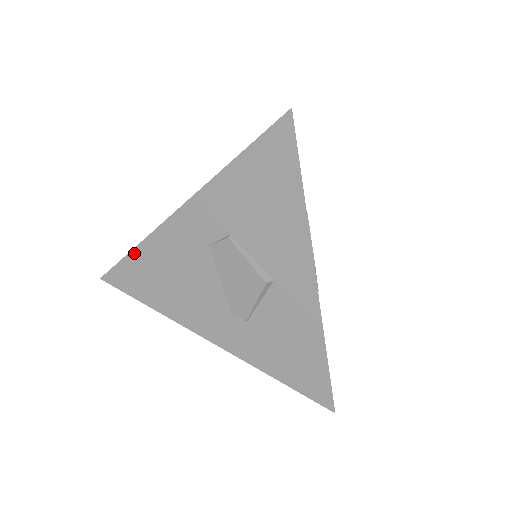
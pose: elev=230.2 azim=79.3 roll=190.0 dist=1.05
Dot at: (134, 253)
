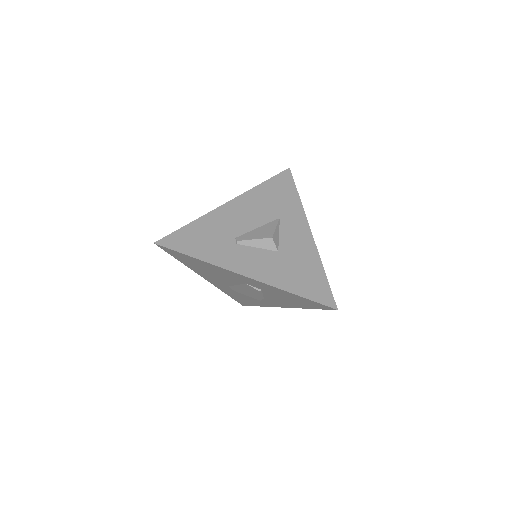
Dot at: (194, 259)
